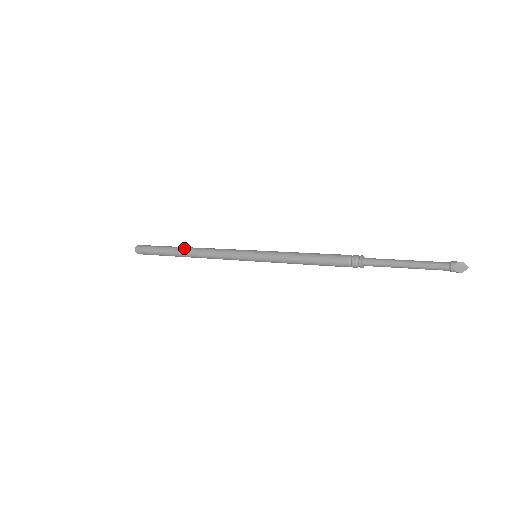
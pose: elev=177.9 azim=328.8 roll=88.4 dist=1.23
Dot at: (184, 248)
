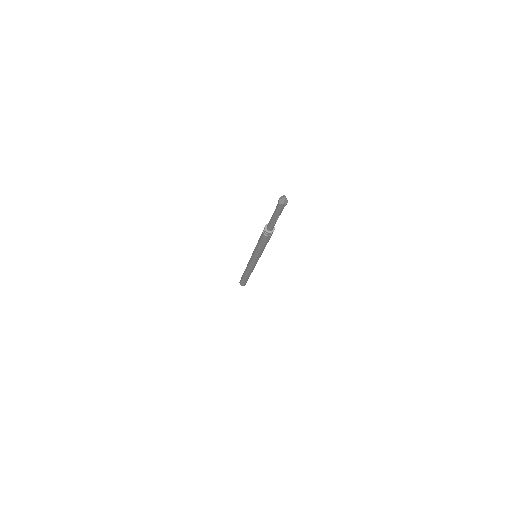
Dot at: occluded
